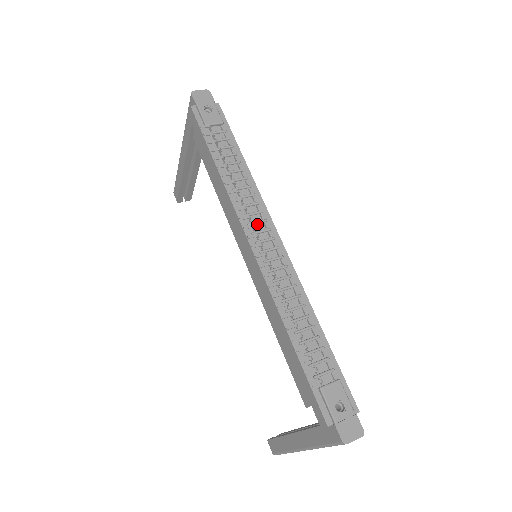
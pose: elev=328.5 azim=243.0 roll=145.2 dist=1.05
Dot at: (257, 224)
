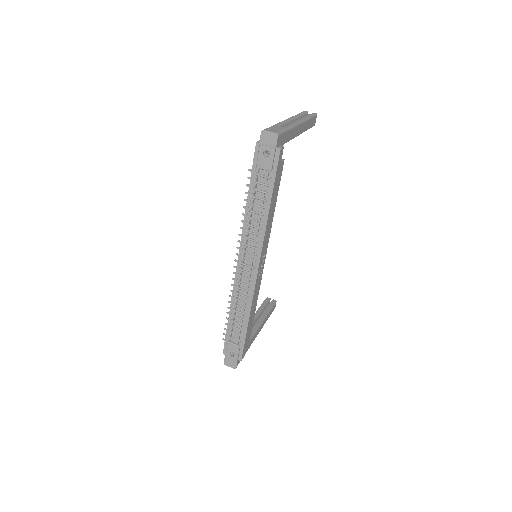
Dot at: (249, 253)
